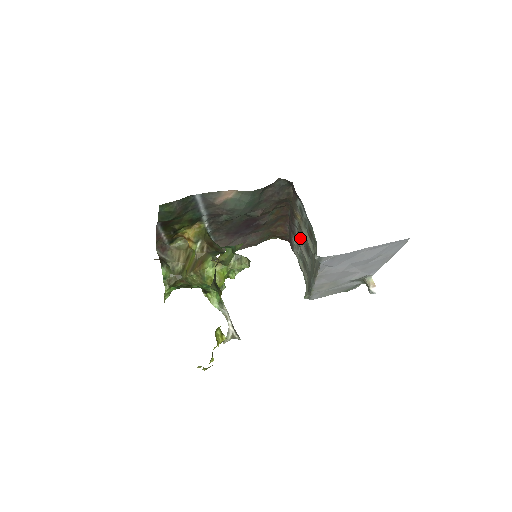
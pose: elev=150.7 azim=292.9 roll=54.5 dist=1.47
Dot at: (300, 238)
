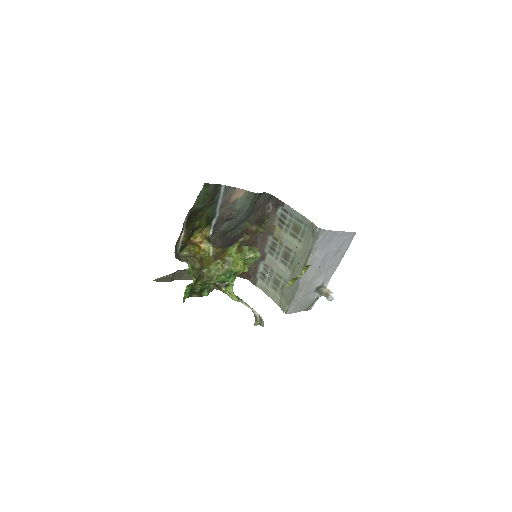
Dot at: (273, 255)
